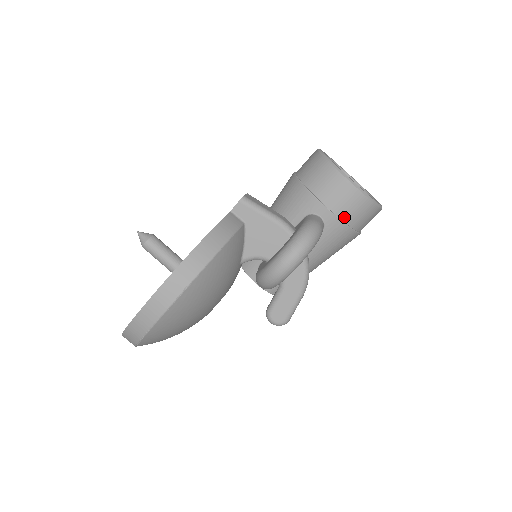
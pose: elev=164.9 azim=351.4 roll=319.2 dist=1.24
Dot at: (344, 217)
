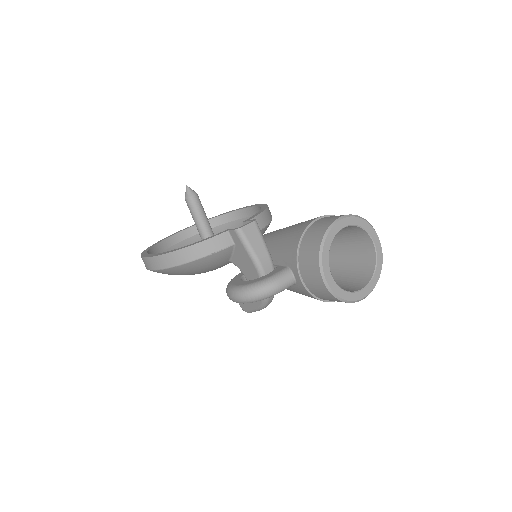
Dot at: (312, 290)
